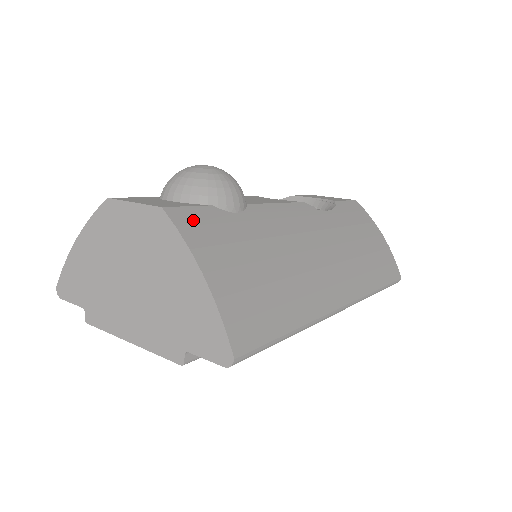
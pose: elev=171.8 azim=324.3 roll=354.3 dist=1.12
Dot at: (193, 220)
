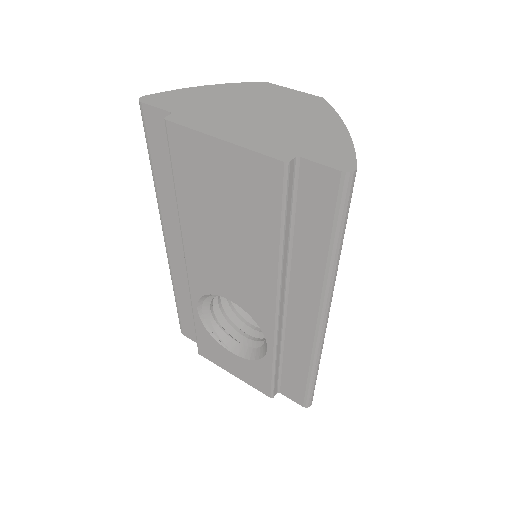
Dot at: occluded
